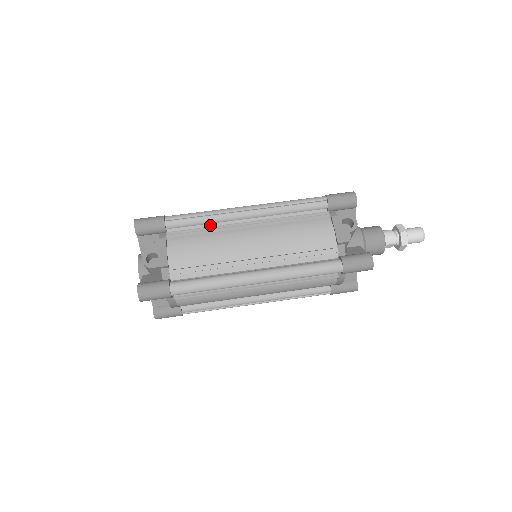
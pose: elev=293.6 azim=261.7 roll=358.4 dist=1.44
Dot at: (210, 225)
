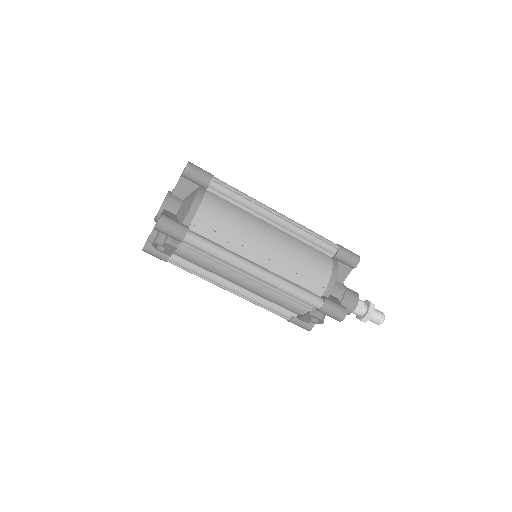
Dot at: occluded
